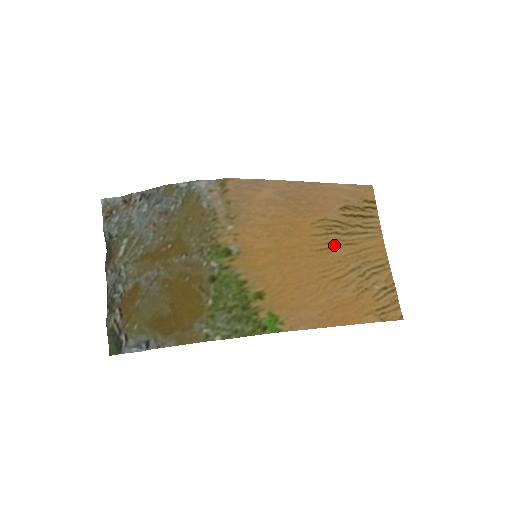
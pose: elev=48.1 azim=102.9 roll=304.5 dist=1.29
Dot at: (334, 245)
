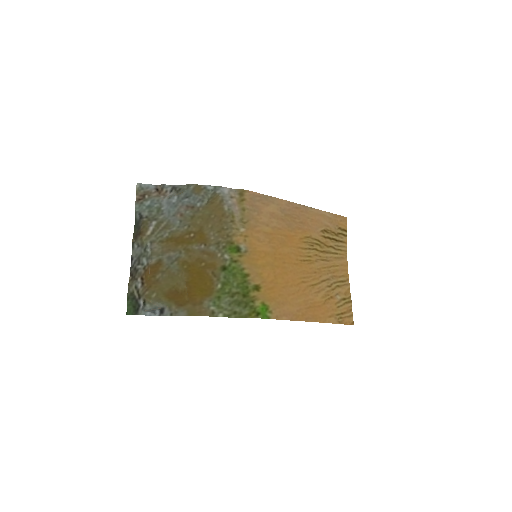
Dot at: (313, 259)
